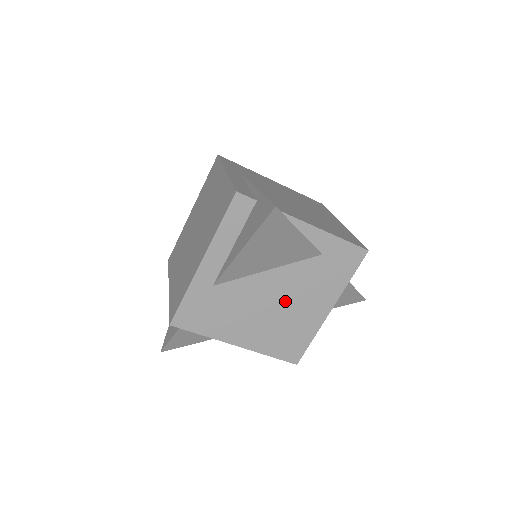
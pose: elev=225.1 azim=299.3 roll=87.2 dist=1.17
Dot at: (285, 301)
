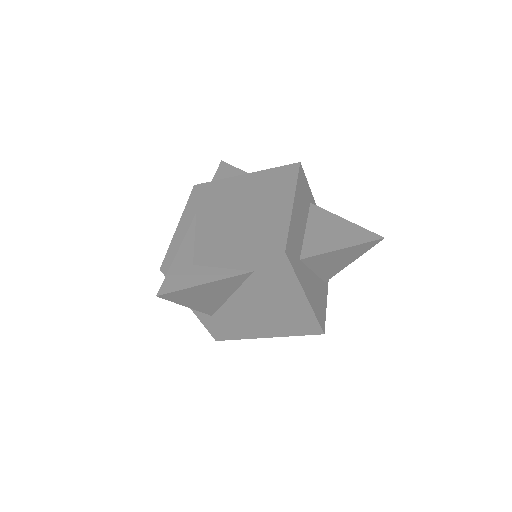
Dot at: (265, 305)
